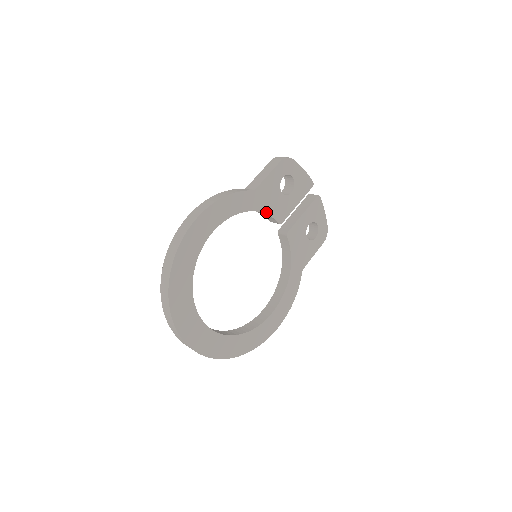
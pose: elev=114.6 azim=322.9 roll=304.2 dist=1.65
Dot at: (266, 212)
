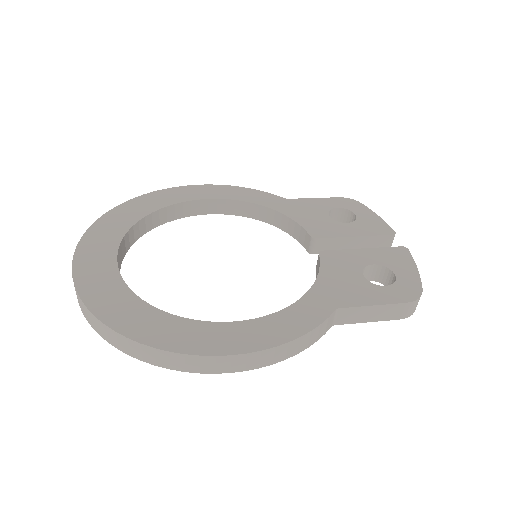
Dot at: (294, 219)
